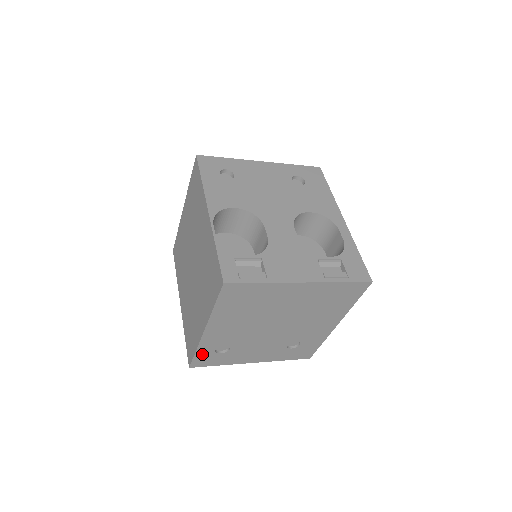
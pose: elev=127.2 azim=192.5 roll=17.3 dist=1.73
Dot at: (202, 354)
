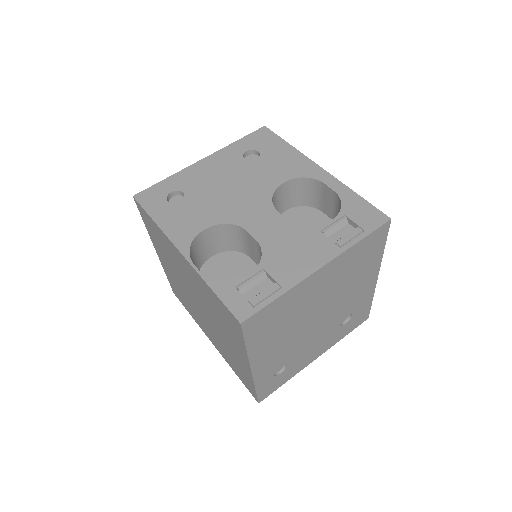
Dot at: (263, 386)
